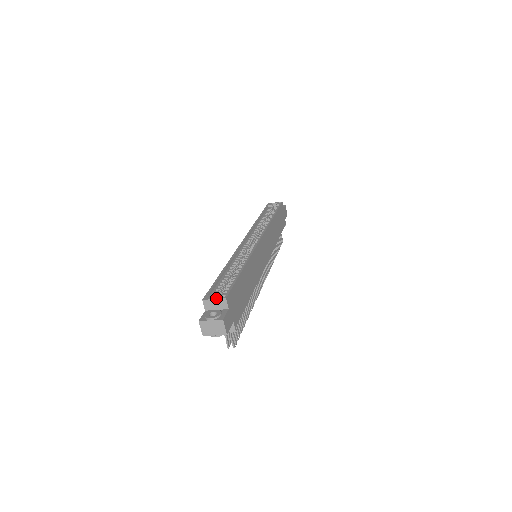
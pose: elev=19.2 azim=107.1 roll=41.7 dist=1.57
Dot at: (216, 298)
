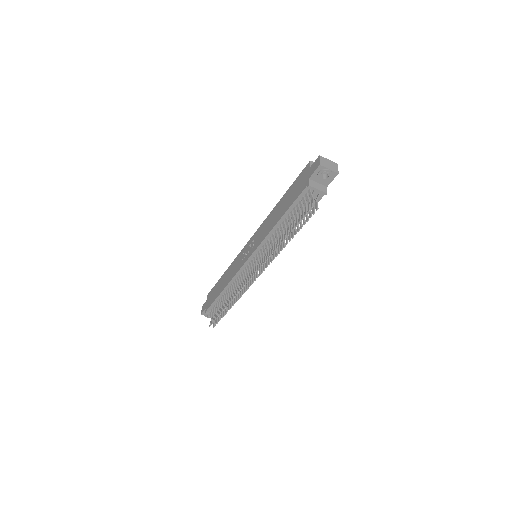
Dot at: occluded
